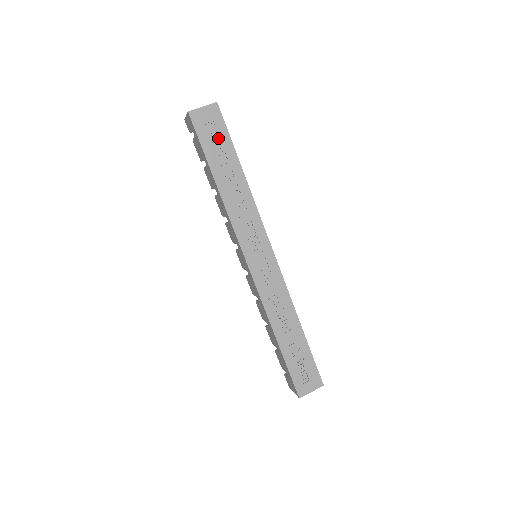
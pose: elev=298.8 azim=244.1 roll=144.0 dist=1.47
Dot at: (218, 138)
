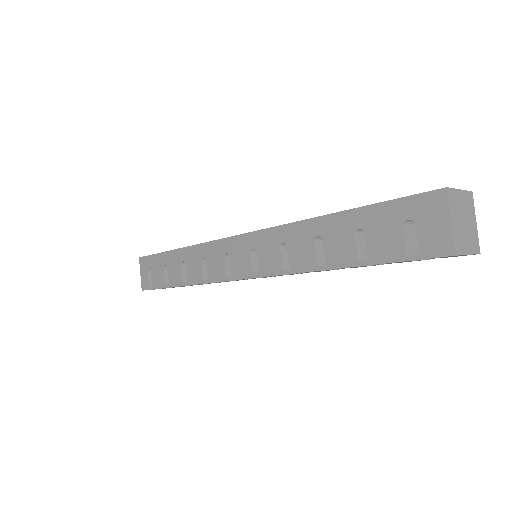
Dot at: occluded
